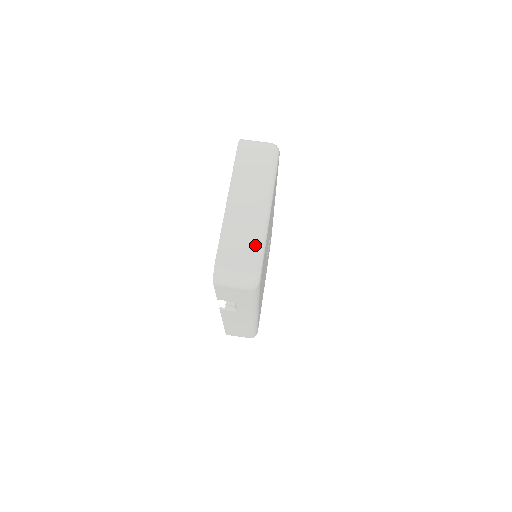
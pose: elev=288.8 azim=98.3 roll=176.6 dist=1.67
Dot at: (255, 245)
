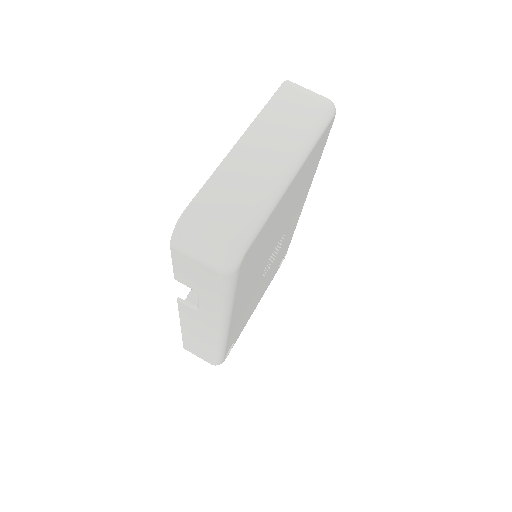
Dot at: (252, 210)
